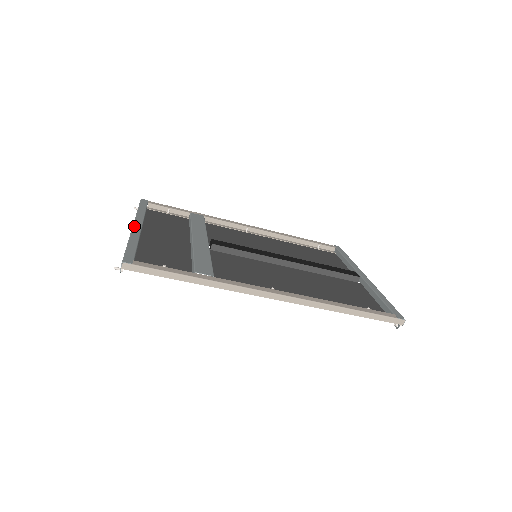
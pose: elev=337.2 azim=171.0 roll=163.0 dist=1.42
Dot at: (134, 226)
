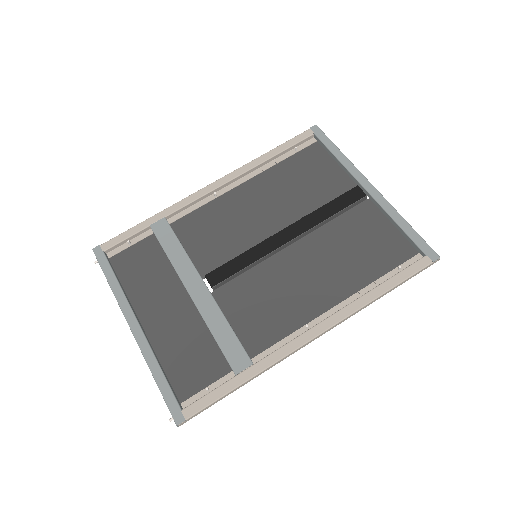
Dot at: (134, 334)
